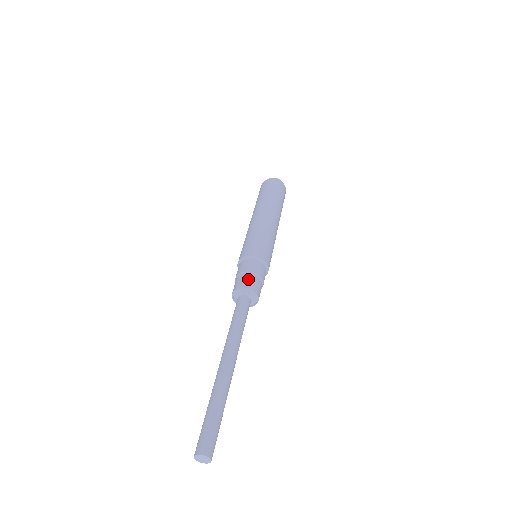
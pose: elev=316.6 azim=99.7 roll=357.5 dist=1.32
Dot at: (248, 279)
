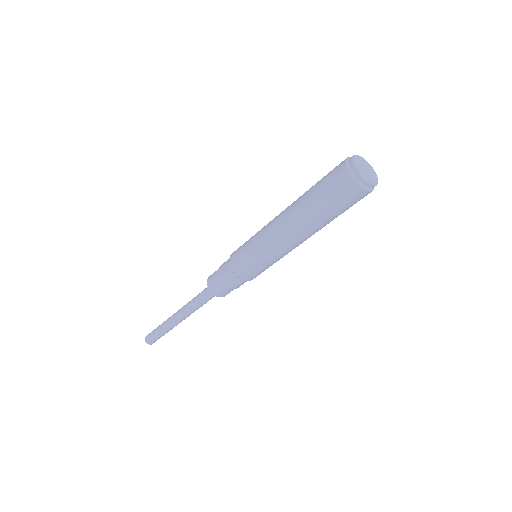
Dot at: (215, 283)
